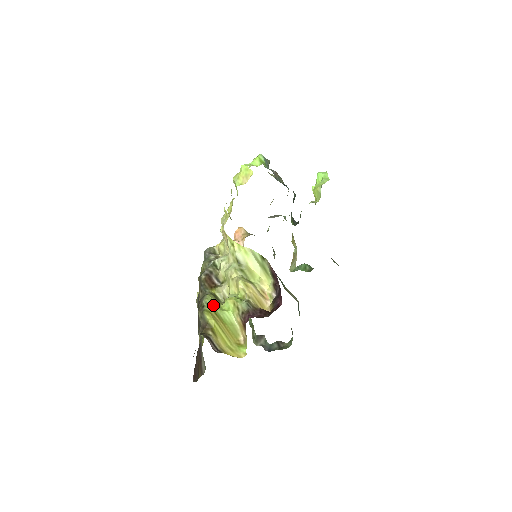
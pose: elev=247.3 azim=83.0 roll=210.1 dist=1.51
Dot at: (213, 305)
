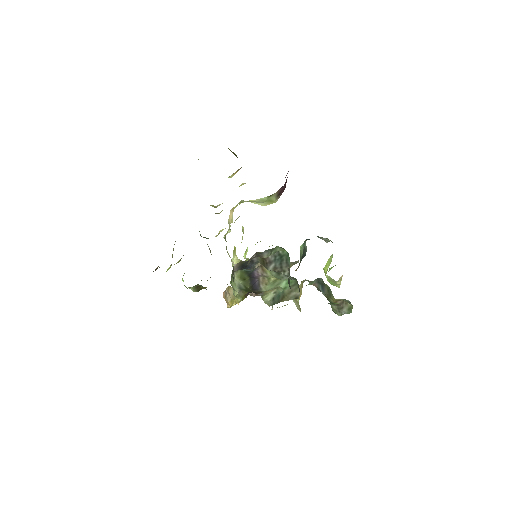
Dot at: occluded
